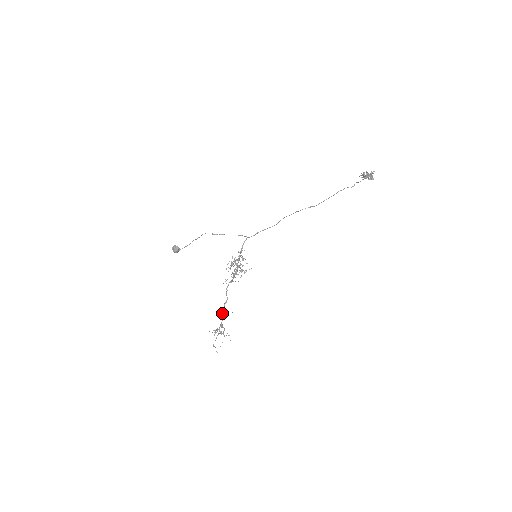
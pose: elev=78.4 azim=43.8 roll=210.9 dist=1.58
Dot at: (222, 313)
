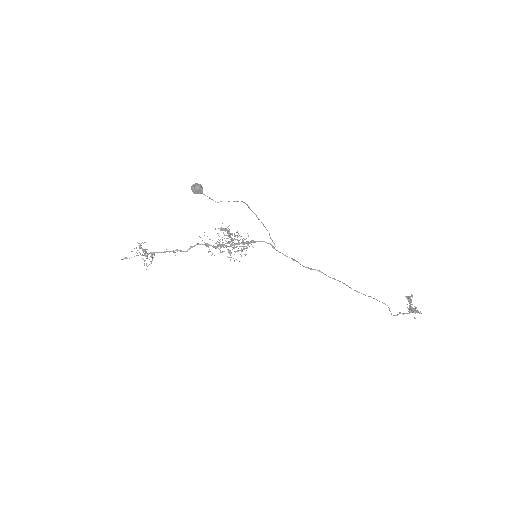
Dot at: (166, 251)
